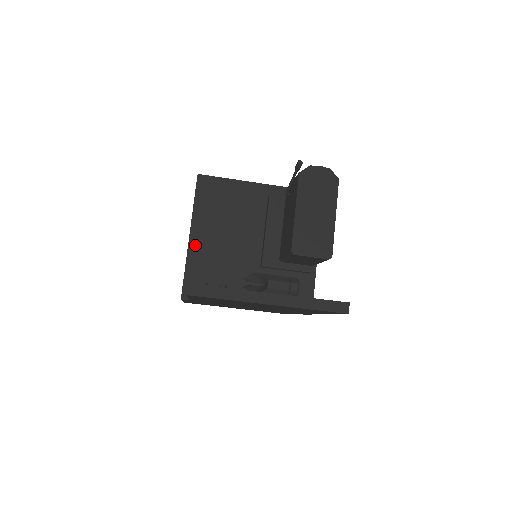
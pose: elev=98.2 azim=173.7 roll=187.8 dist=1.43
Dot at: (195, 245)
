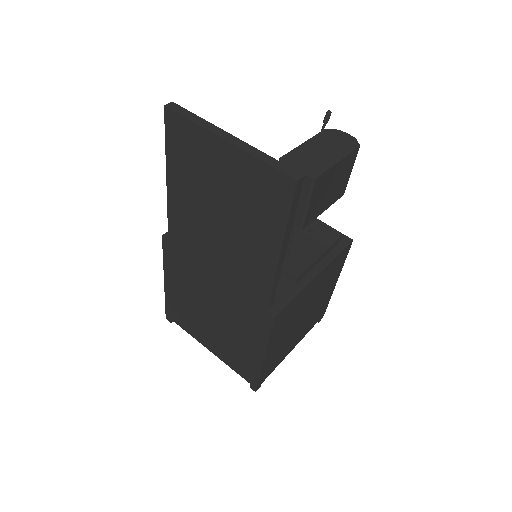
Dot at: occluded
